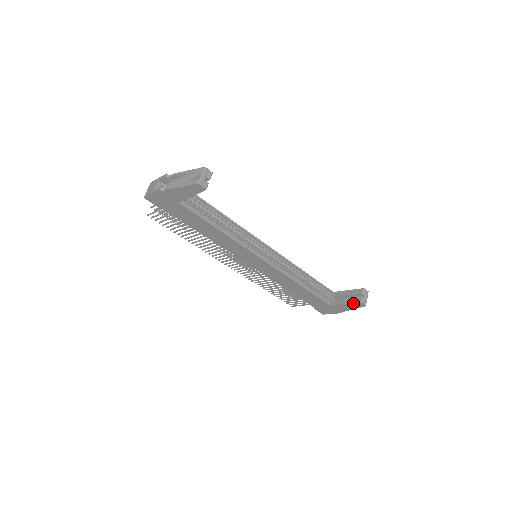
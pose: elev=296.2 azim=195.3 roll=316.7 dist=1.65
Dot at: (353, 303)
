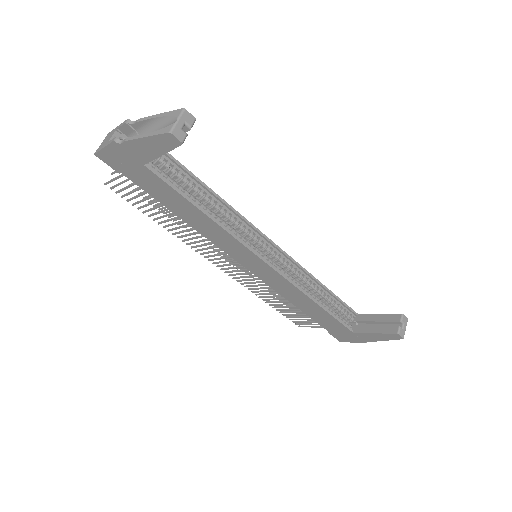
Dot at: (385, 333)
